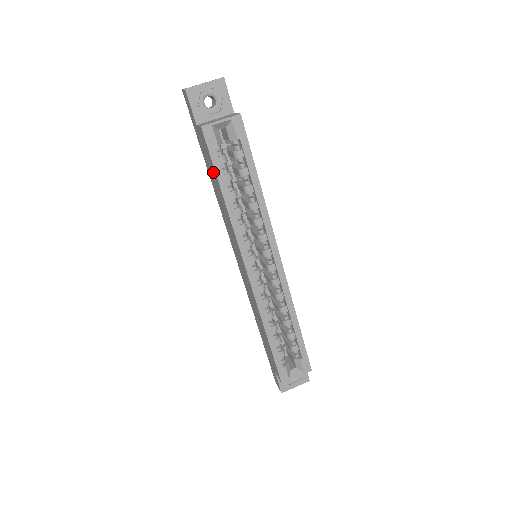
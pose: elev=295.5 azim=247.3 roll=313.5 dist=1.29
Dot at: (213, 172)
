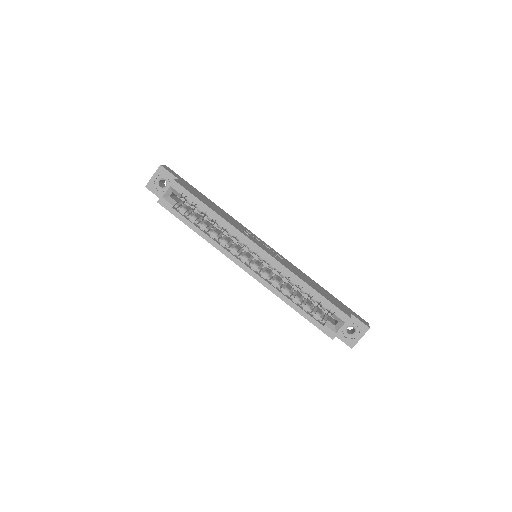
Dot at: occluded
